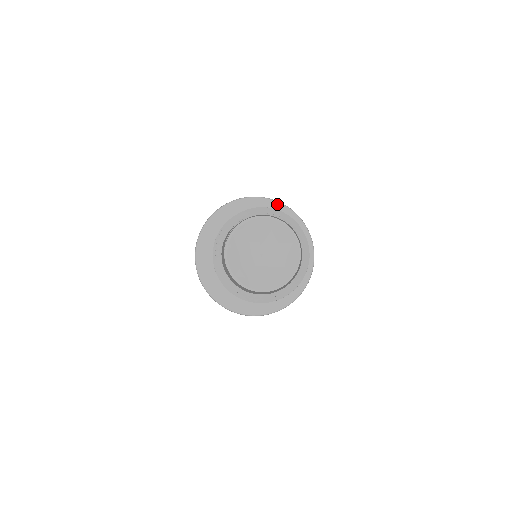
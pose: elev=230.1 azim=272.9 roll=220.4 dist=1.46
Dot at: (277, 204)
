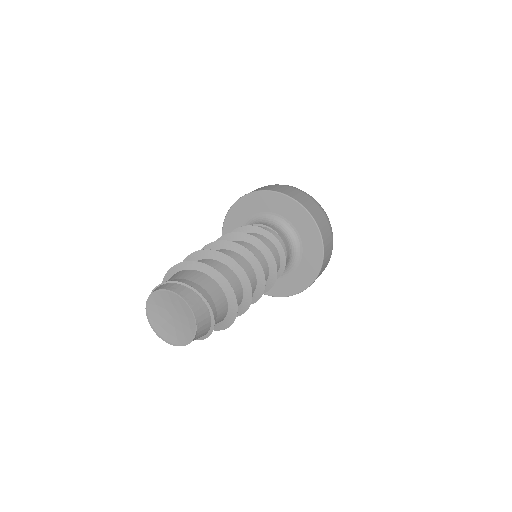
Dot at: (251, 195)
